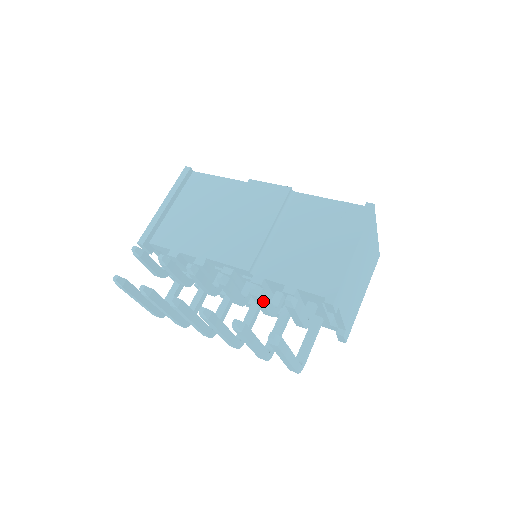
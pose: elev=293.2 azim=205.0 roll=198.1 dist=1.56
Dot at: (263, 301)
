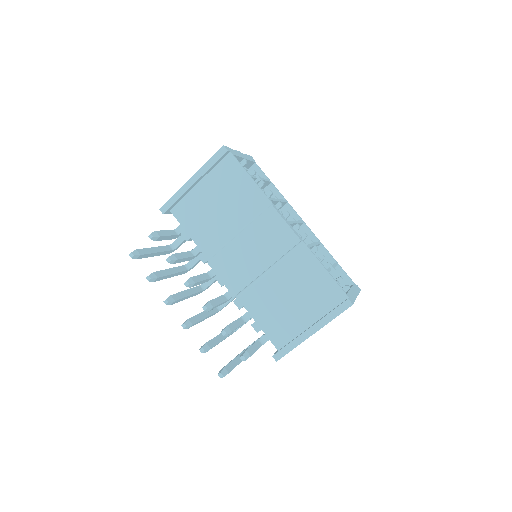
Dot at: occluded
